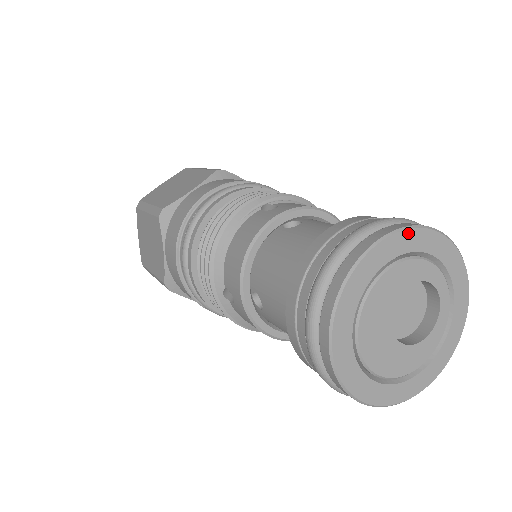
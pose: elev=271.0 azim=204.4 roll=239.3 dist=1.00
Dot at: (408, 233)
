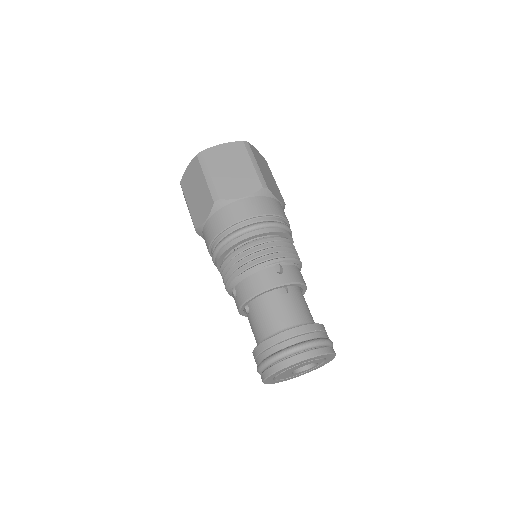
Dot at: (321, 356)
